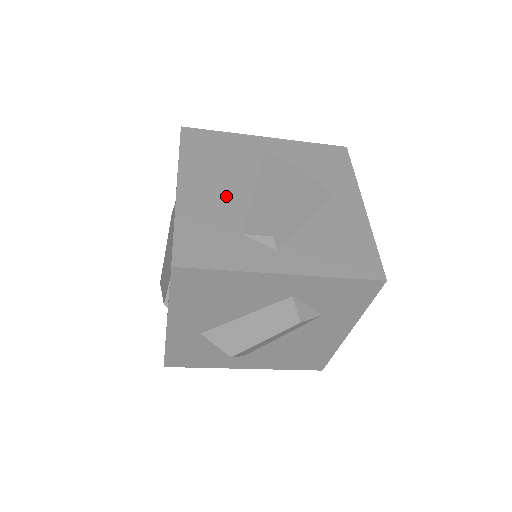
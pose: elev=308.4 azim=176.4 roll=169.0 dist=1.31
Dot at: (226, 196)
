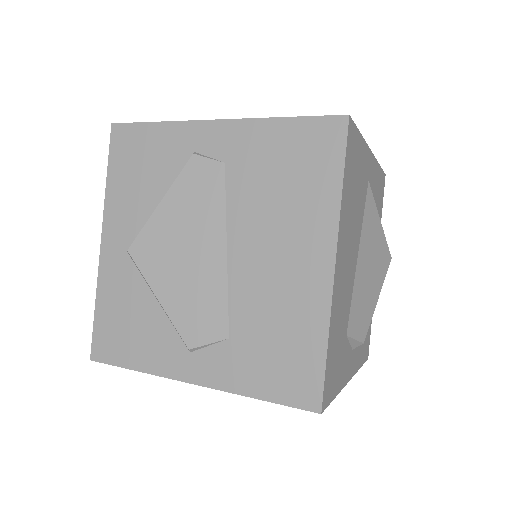
Dot at: (349, 274)
